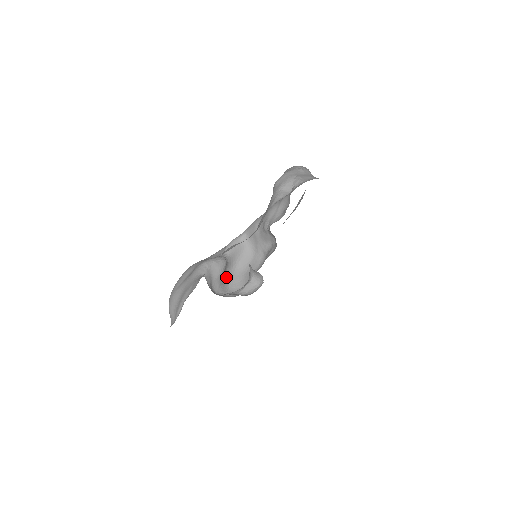
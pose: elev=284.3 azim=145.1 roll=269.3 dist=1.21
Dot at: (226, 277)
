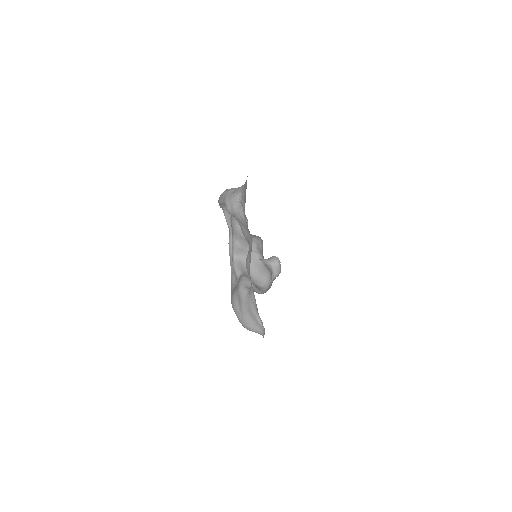
Dot at: (254, 284)
